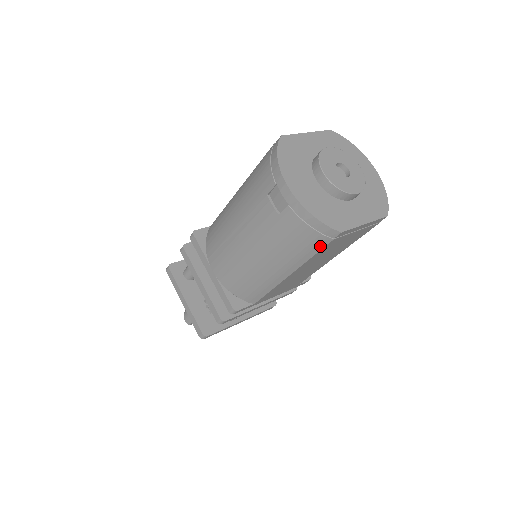
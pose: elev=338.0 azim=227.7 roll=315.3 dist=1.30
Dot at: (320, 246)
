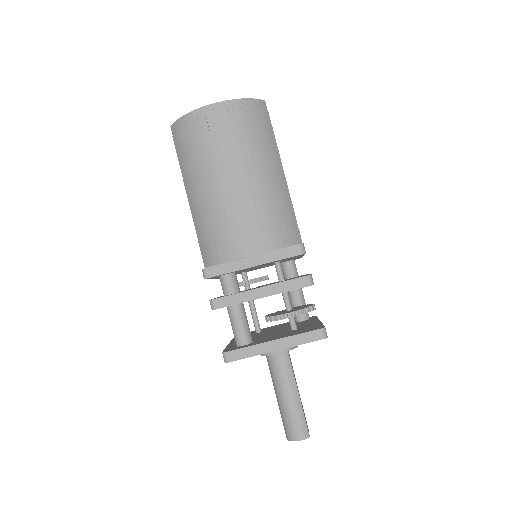
Dot at: (269, 123)
